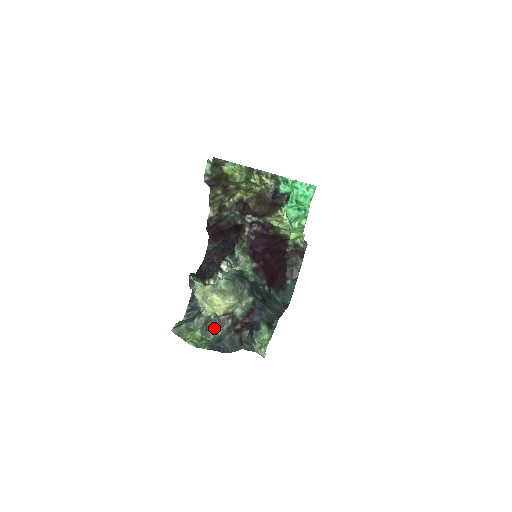
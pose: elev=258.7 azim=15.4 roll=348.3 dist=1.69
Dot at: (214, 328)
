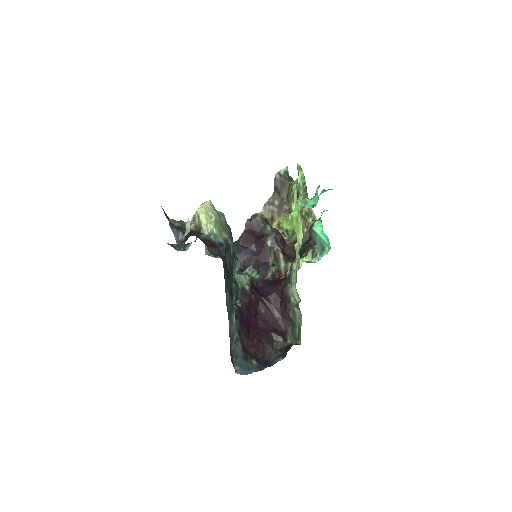
Dot at: (181, 225)
